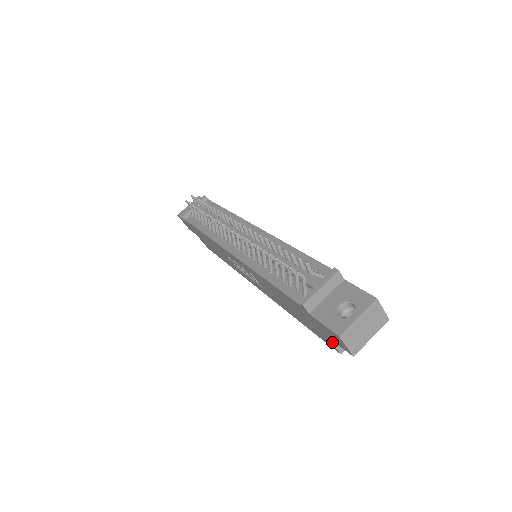
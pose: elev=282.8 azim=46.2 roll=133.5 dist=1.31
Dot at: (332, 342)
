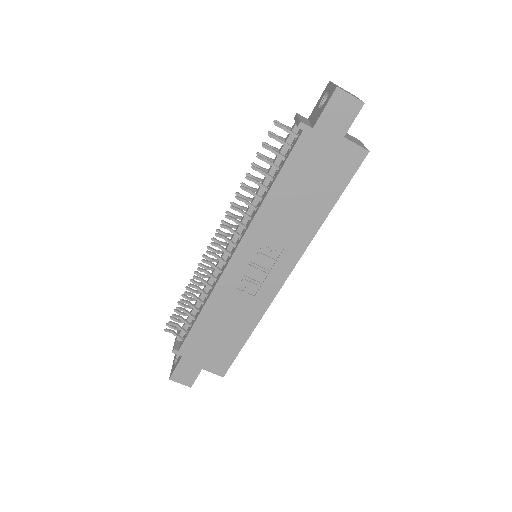
Dot at: (351, 142)
